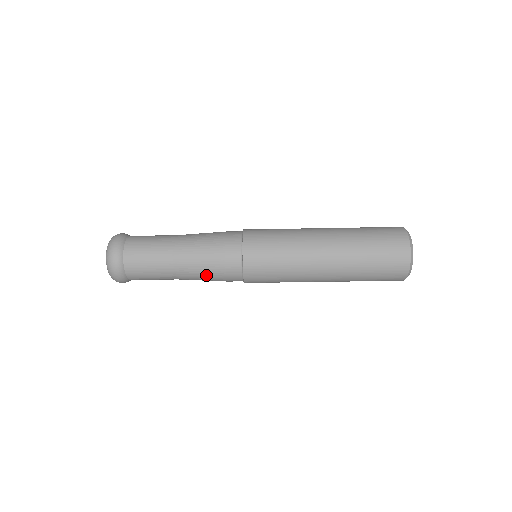
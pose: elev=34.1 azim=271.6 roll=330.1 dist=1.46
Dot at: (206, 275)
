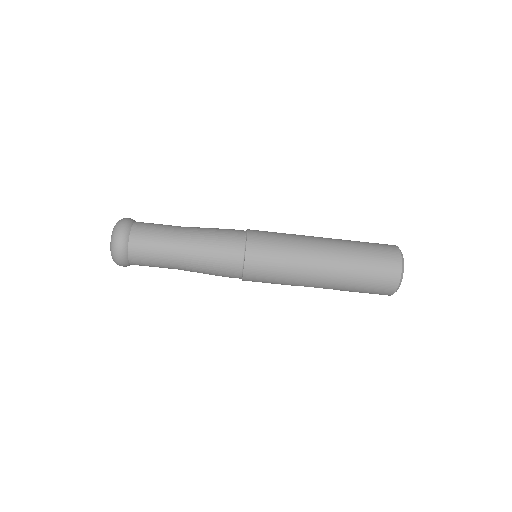
Dot at: (207, 264)
